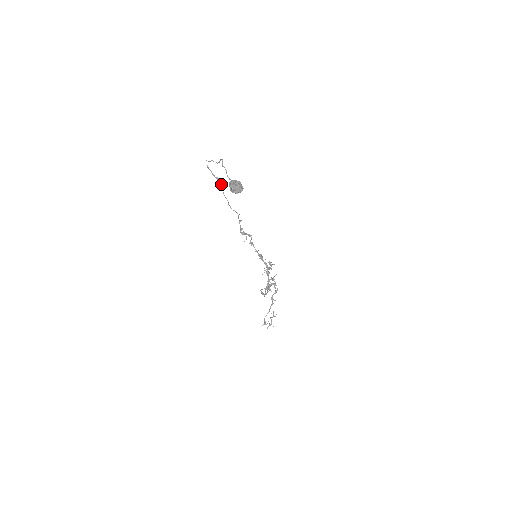
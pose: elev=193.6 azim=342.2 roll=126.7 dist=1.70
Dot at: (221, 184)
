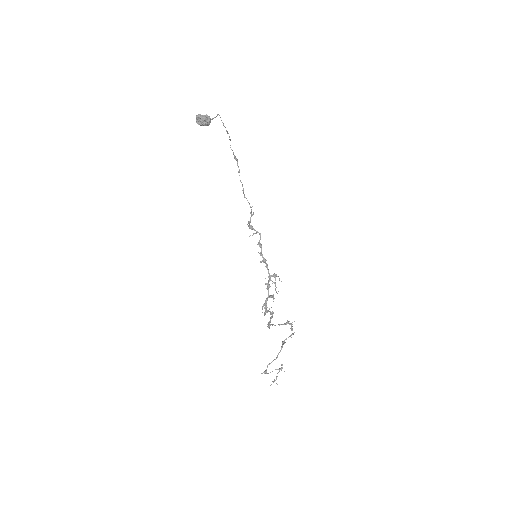
Dot at: (237, 165)
